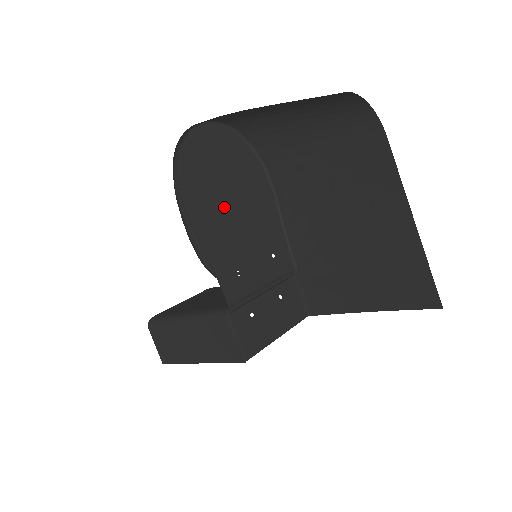
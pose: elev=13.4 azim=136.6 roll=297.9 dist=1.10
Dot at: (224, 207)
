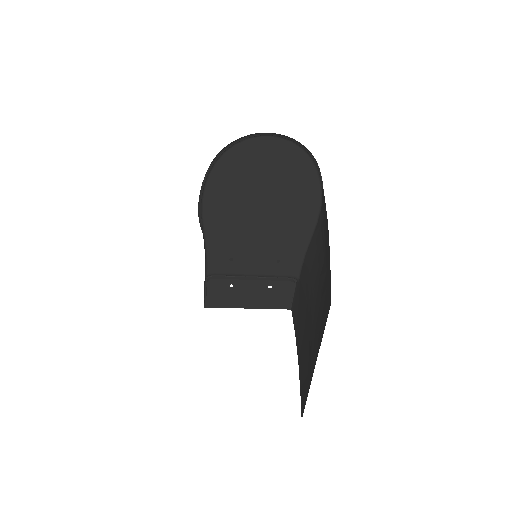
Dot at: (247, 210)
